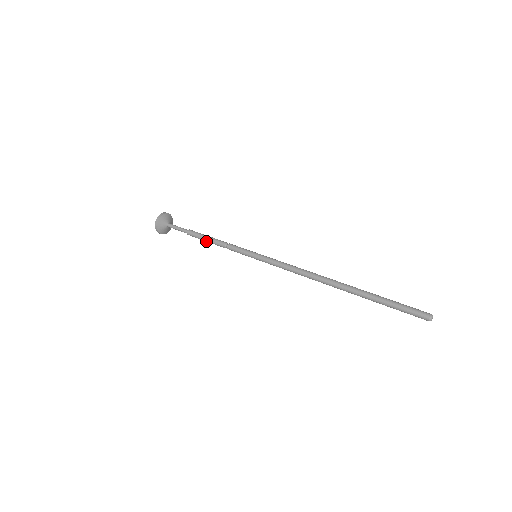
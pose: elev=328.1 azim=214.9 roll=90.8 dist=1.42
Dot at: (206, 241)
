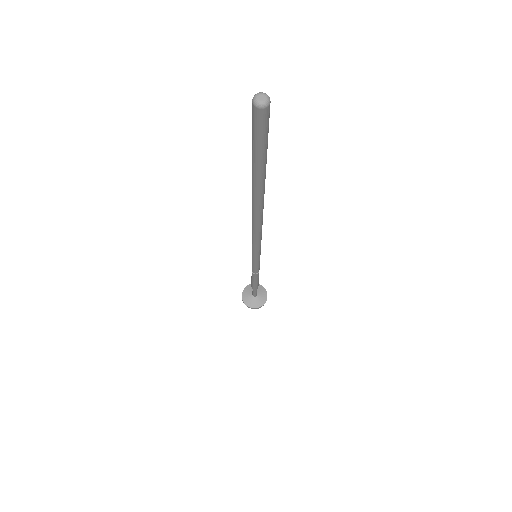
Dot at: (252, 281)
